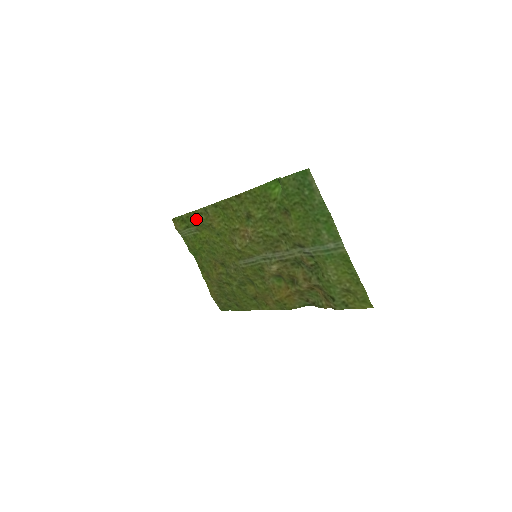
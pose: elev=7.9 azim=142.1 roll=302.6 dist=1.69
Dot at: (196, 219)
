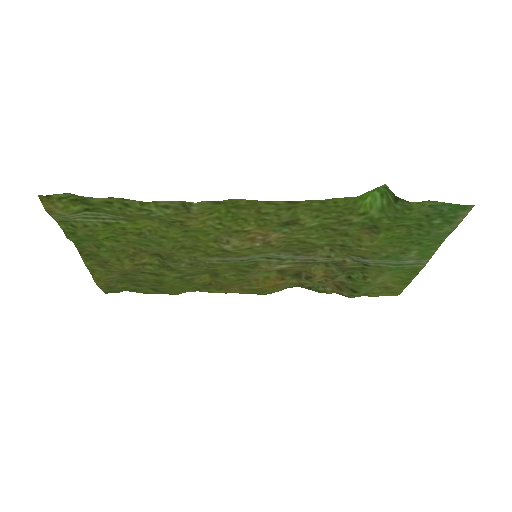
Dot at: (141, 211)
